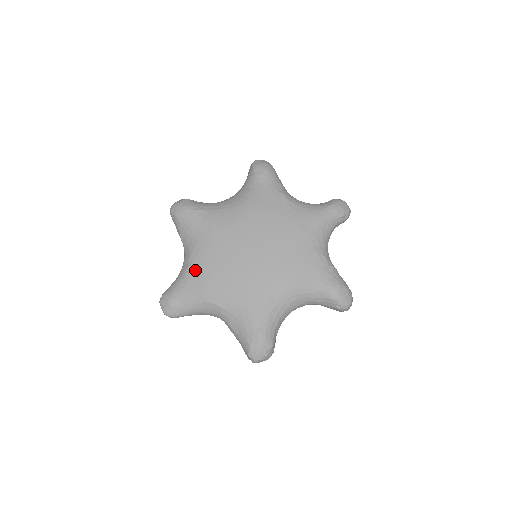
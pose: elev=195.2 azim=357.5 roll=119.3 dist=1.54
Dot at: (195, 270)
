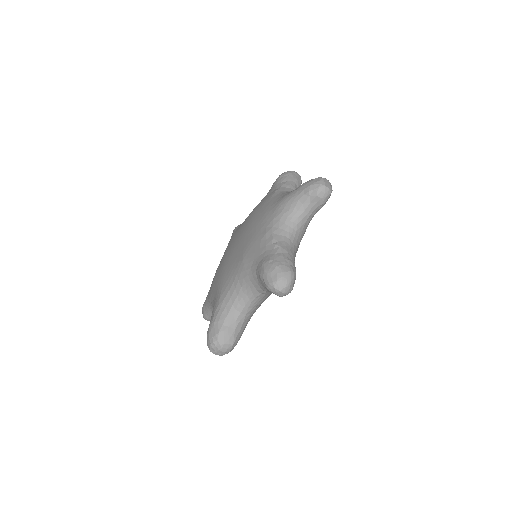
Dot at: occluded
